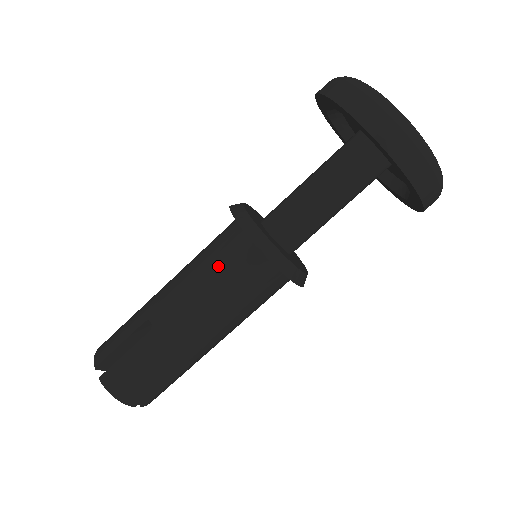
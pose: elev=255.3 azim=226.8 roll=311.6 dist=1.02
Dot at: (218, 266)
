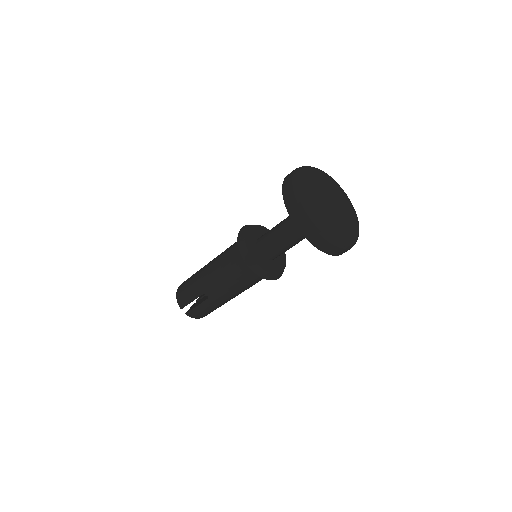
Dot at: (239, 277)
